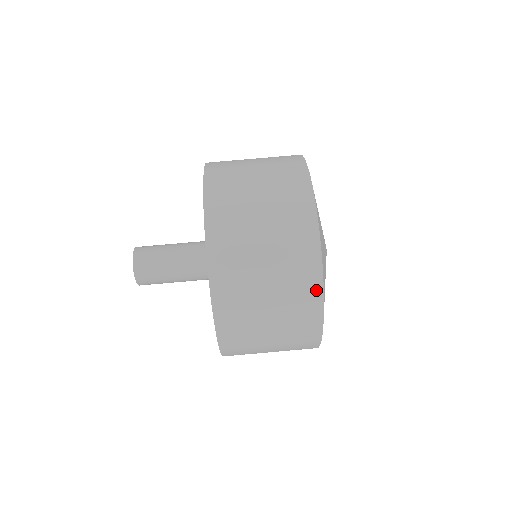
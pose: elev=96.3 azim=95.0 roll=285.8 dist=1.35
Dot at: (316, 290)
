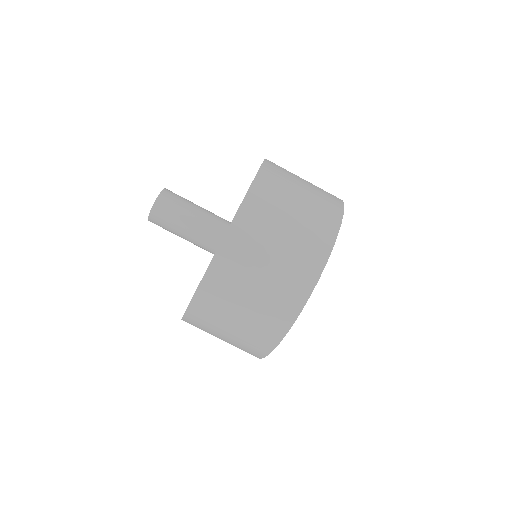
Dot at: (280, 332)
